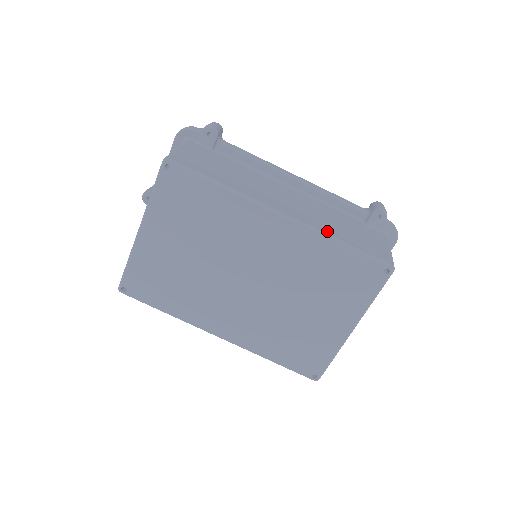
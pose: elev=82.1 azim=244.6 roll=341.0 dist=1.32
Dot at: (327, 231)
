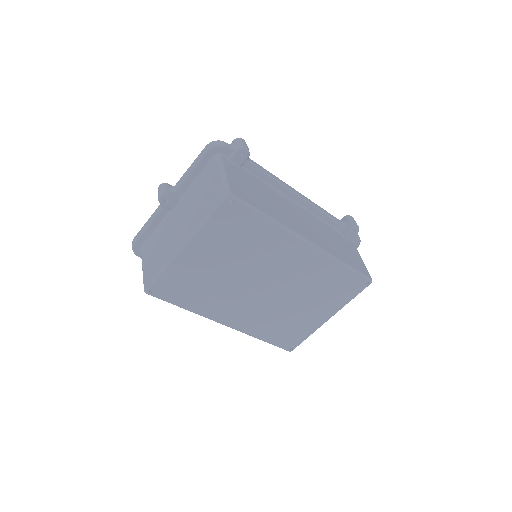
Dot at: (335, 254)
